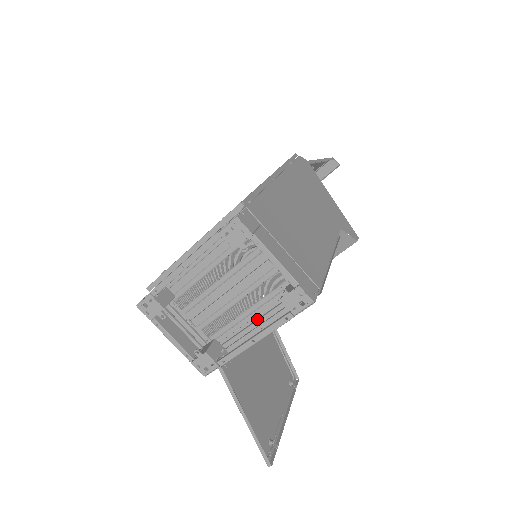
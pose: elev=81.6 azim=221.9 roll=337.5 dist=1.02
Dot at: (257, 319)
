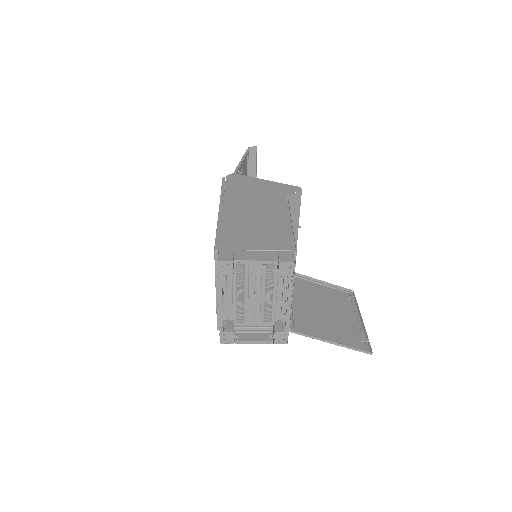
Dot at: (282, 292)
